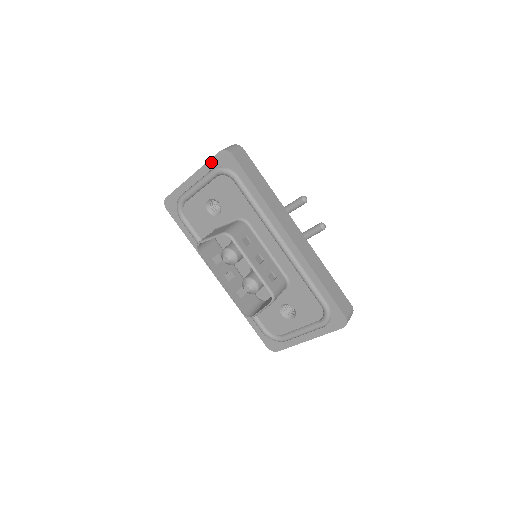
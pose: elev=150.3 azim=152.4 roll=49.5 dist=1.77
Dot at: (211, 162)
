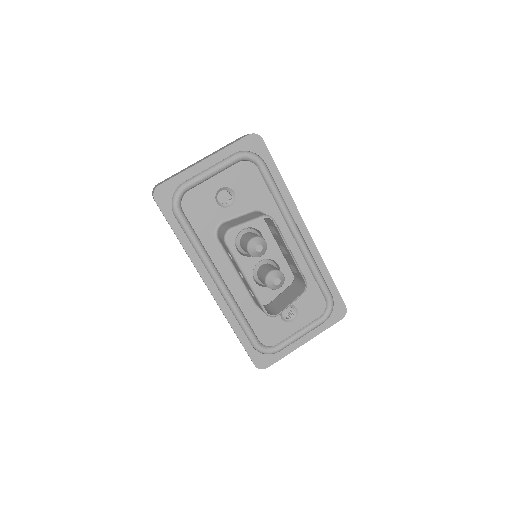
Dot at: (235, 145)
